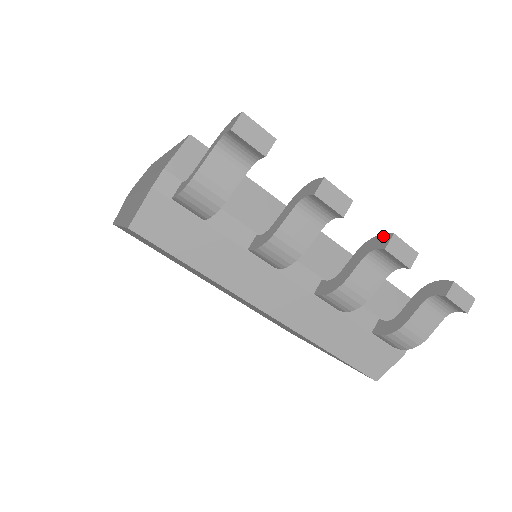
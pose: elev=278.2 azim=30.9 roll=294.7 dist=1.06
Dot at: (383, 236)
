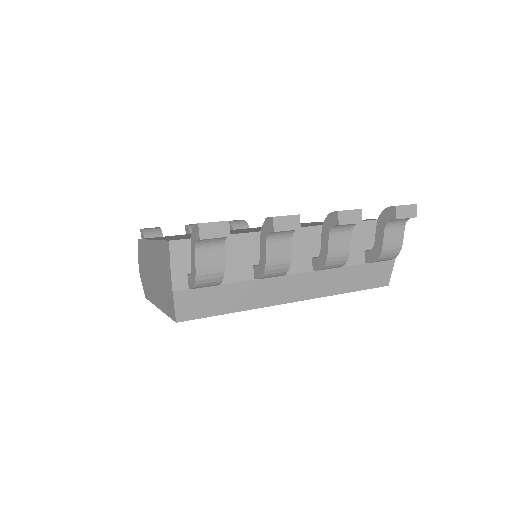
Dot at: (332, 215)
